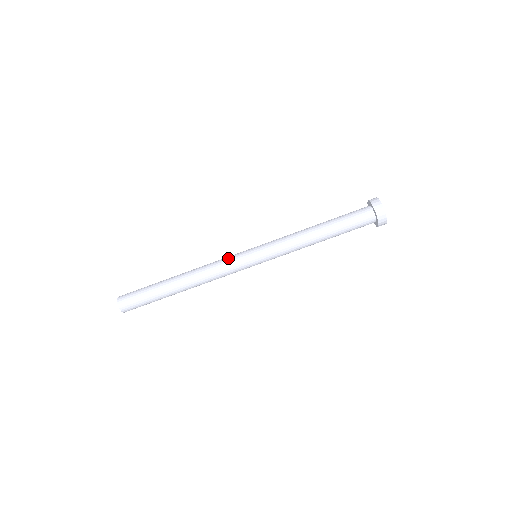
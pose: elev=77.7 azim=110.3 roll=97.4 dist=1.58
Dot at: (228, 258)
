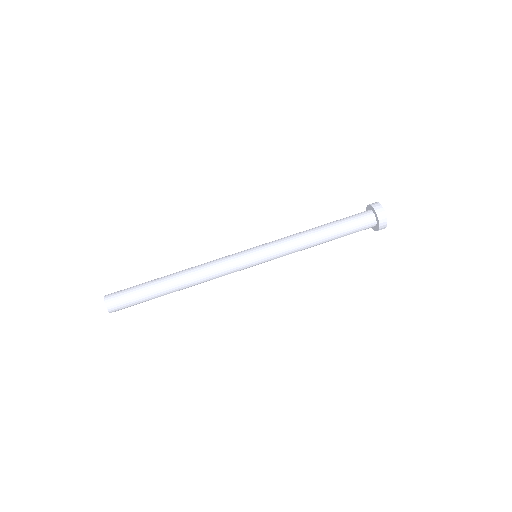
Dot at: (228, 257)
